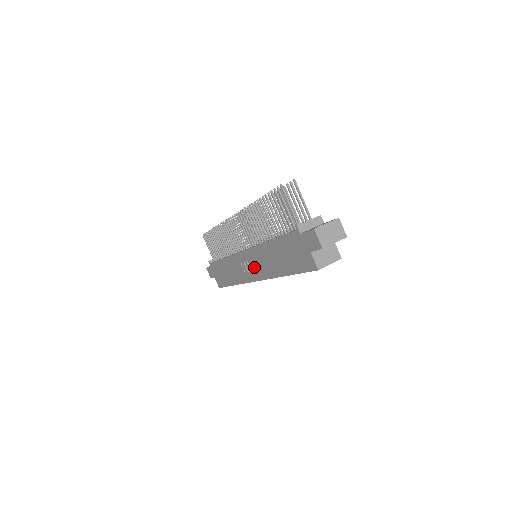
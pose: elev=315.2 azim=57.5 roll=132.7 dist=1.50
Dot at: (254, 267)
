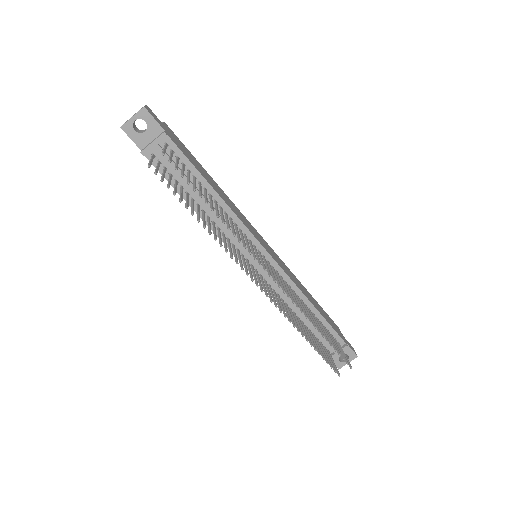
Dot at: occluded
